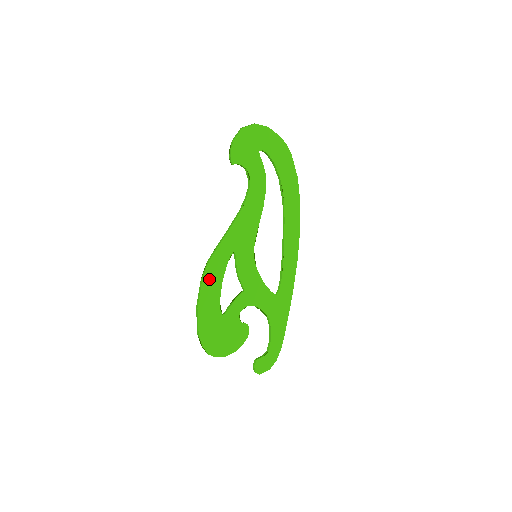
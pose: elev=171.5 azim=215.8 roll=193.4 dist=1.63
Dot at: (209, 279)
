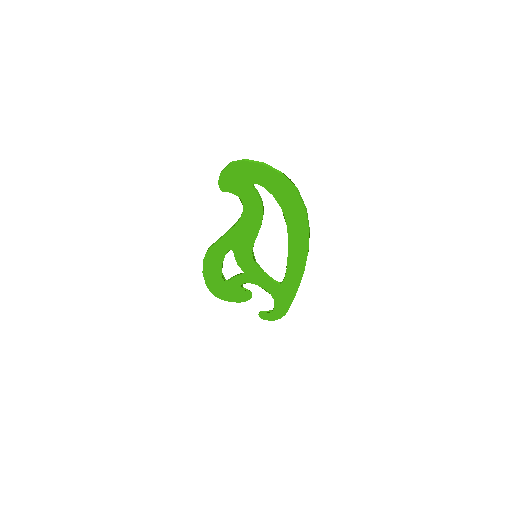
Dot at: (210, 260)
